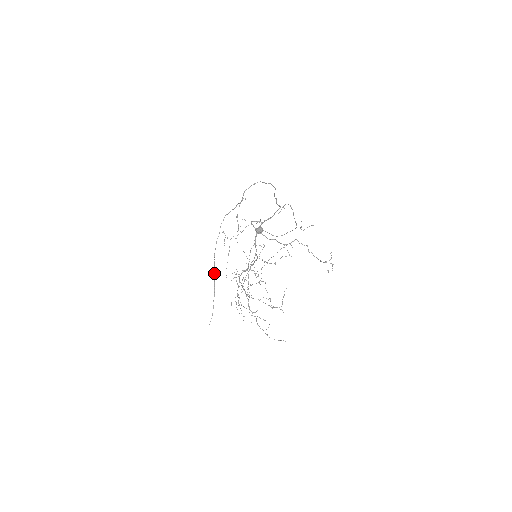
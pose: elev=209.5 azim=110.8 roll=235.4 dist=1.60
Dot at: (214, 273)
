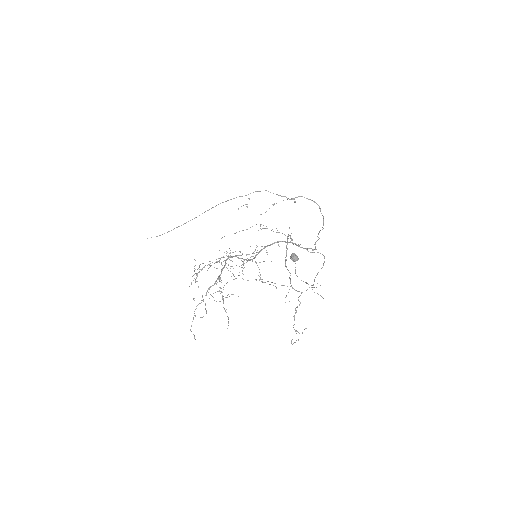
Dot at: occluded
